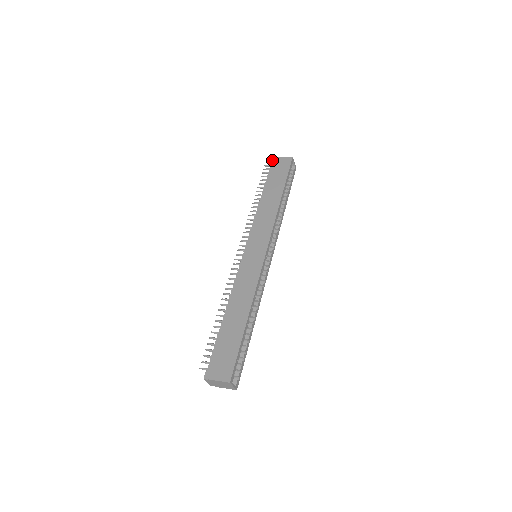
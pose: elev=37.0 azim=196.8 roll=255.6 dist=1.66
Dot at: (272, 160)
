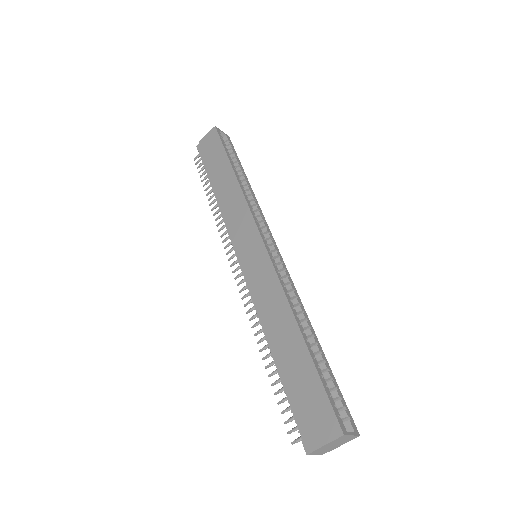
Dot at: (197, 148)
